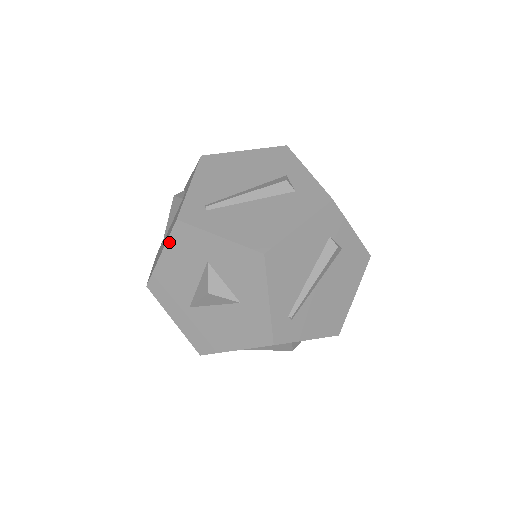
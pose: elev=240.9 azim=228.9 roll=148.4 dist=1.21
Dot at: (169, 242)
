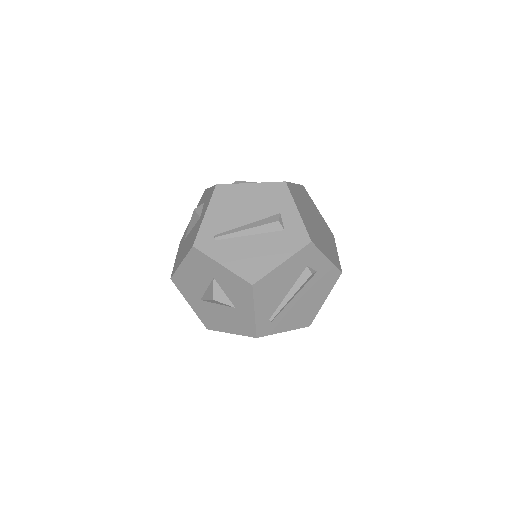
Dot at: (187, 258)
